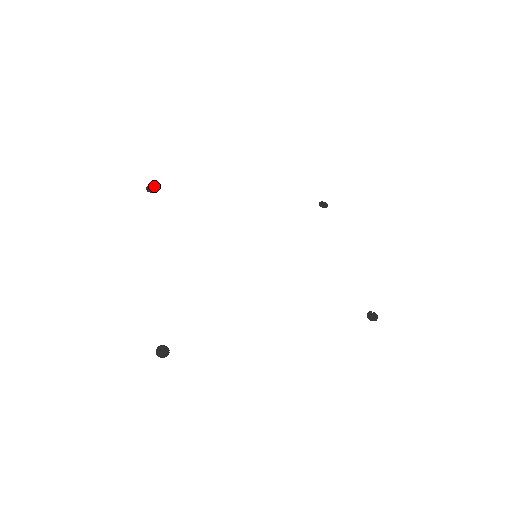
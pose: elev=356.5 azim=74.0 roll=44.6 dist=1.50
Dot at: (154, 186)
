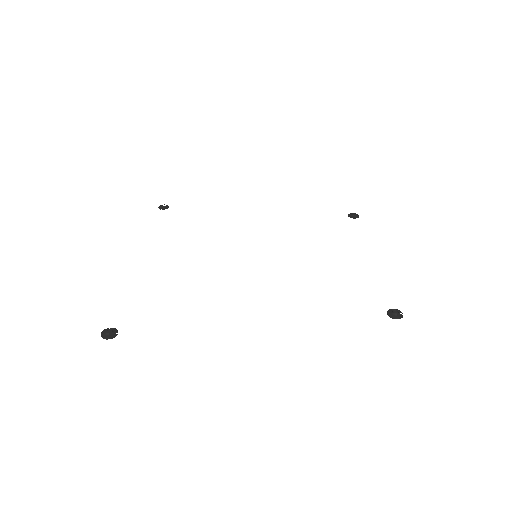
Dot at: (167, 205)
